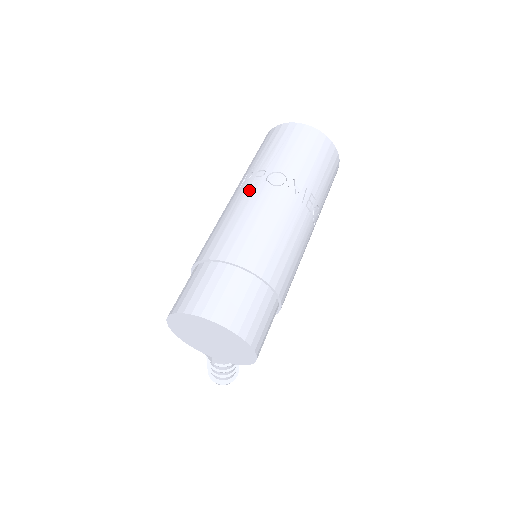
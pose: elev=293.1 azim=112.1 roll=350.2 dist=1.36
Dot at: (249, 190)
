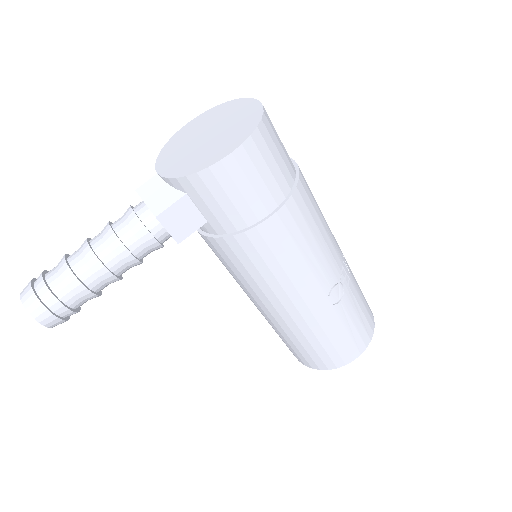
Dot at: occluded
